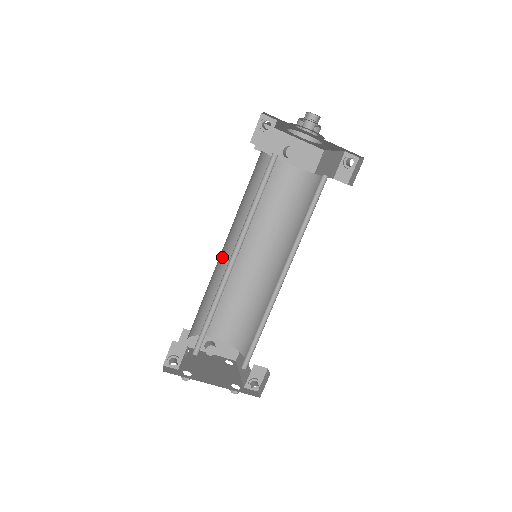
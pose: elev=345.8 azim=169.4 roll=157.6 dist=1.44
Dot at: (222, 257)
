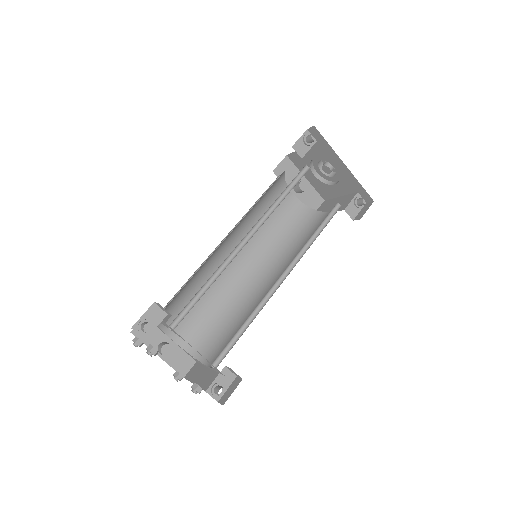
Dot at: (218, 250)
